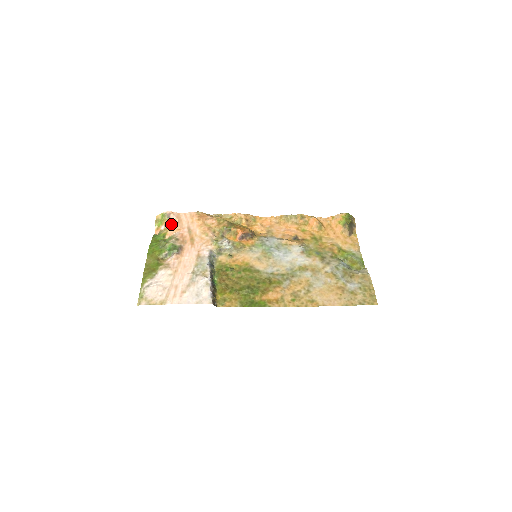
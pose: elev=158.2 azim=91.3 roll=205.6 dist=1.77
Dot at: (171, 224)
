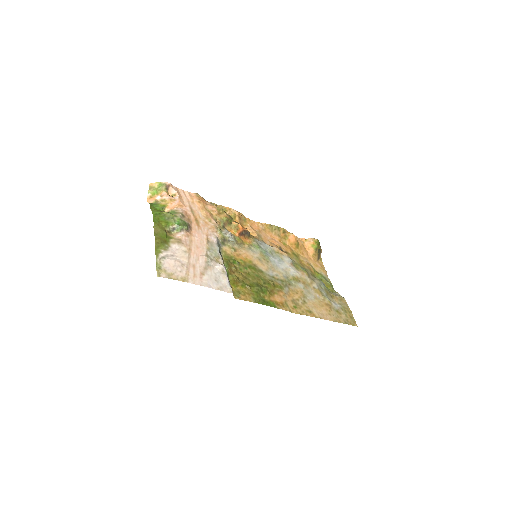
Dot at: (171, 197)
